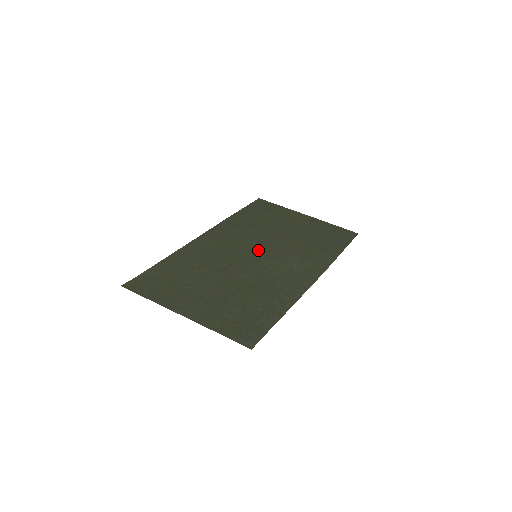
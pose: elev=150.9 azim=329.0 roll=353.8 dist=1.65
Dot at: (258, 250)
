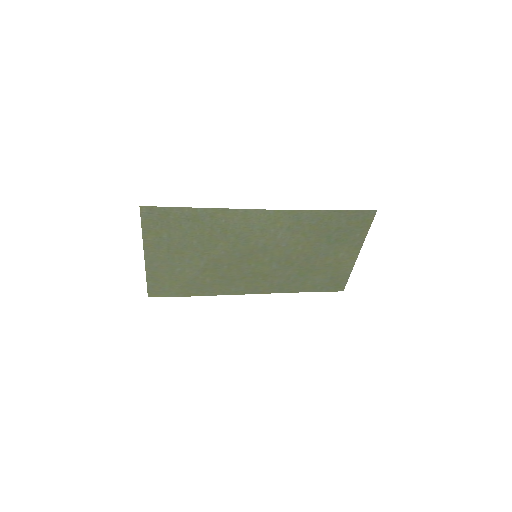
Dot at: (266, 259)
